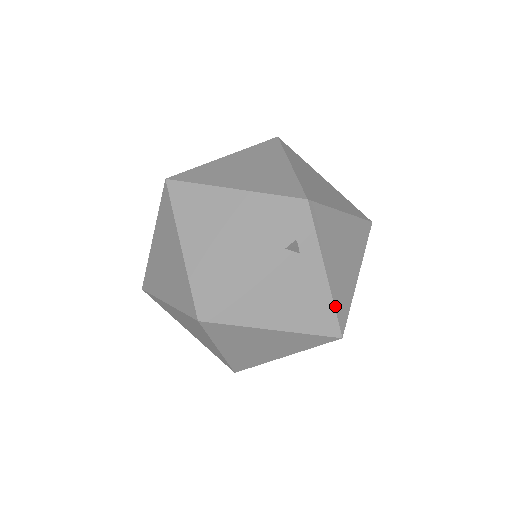
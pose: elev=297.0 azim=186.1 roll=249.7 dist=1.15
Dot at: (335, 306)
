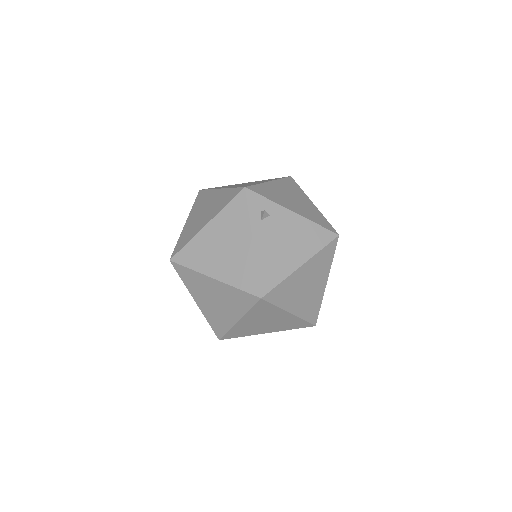
Dot at: (317, 223)
